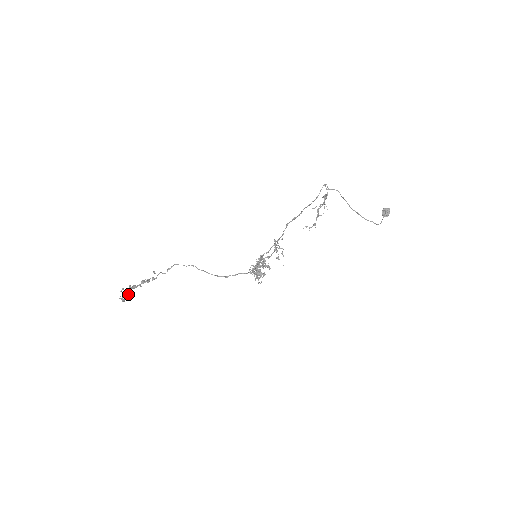
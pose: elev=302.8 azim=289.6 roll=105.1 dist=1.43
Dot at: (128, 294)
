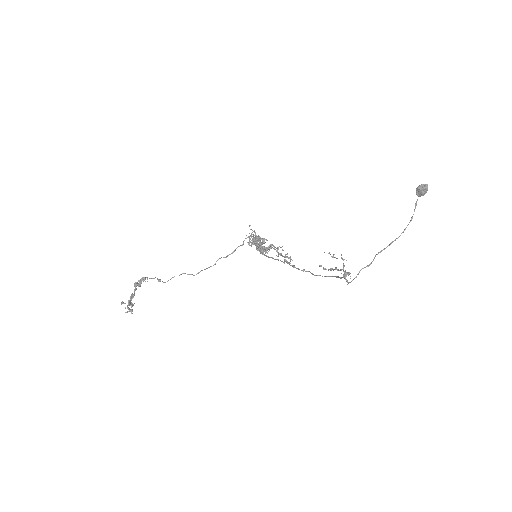
Dot at: (132, 306)
